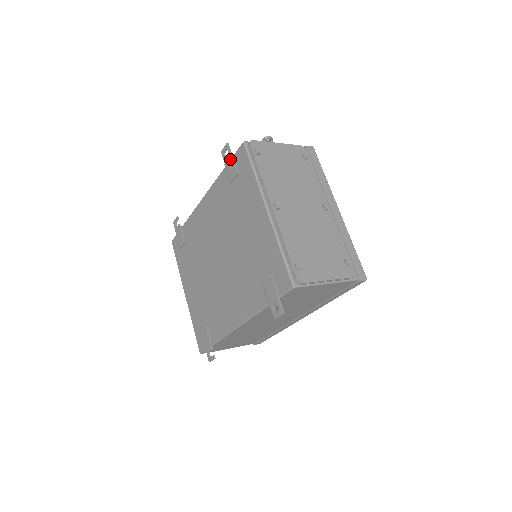
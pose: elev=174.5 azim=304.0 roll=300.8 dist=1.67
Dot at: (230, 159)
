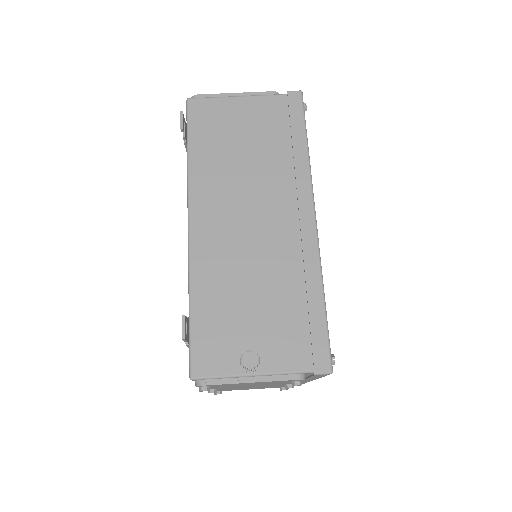
Dot at: occluded
